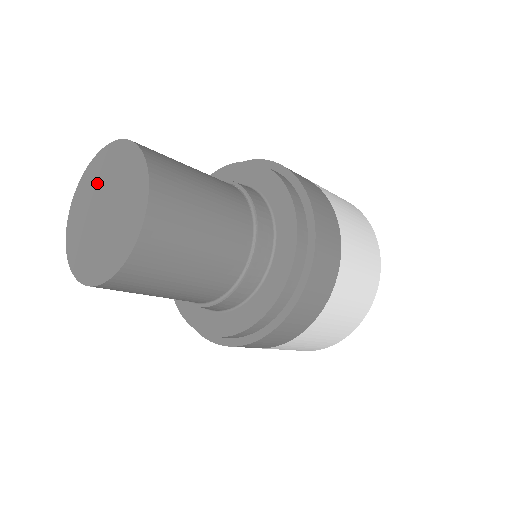
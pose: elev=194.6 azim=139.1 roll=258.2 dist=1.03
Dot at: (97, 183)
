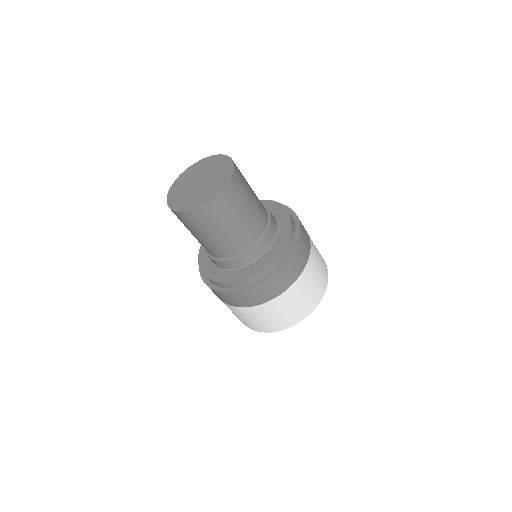
Dot at: (187, 180)
